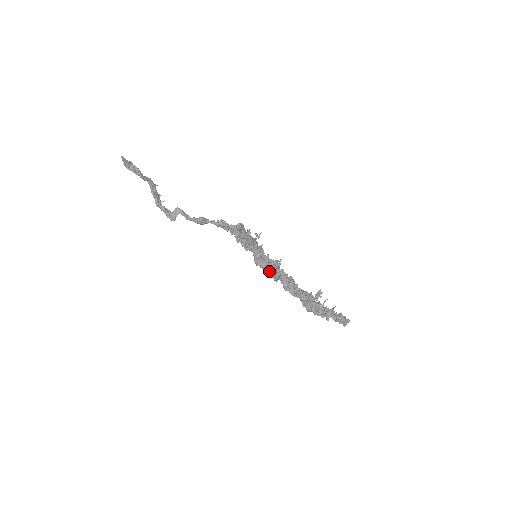
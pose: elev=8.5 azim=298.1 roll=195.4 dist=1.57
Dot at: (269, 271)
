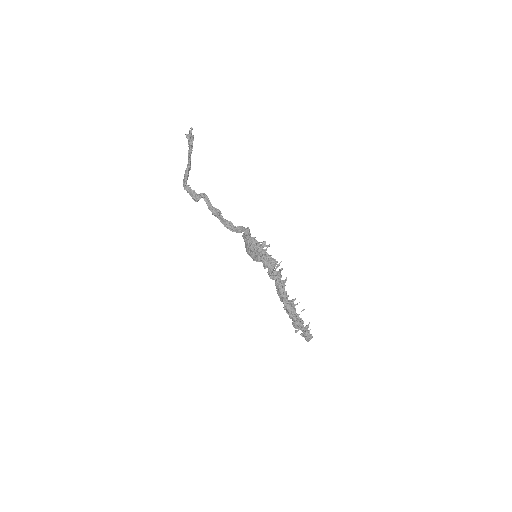
Dot at: (269, 268)
